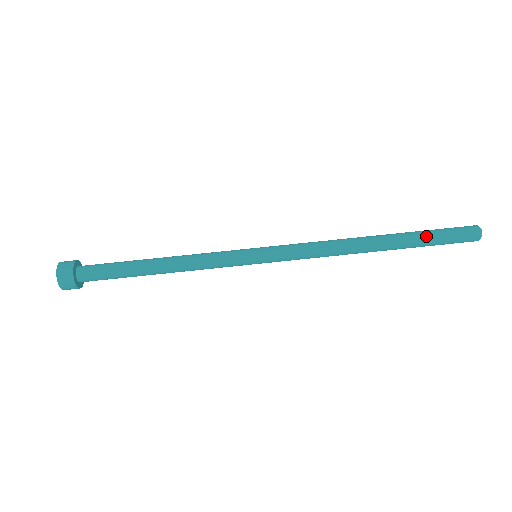
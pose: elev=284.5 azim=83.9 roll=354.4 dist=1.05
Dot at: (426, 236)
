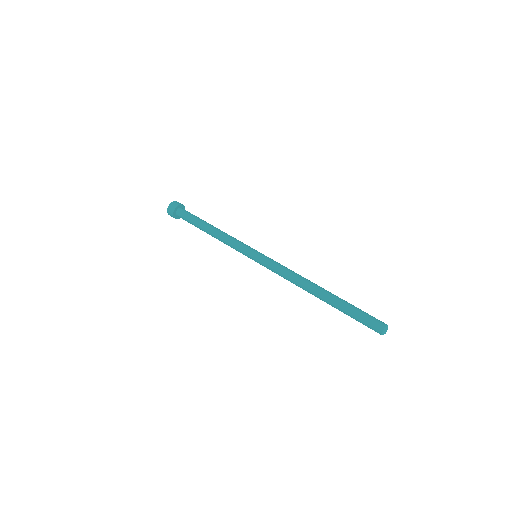
Dot at: (350, 305)
